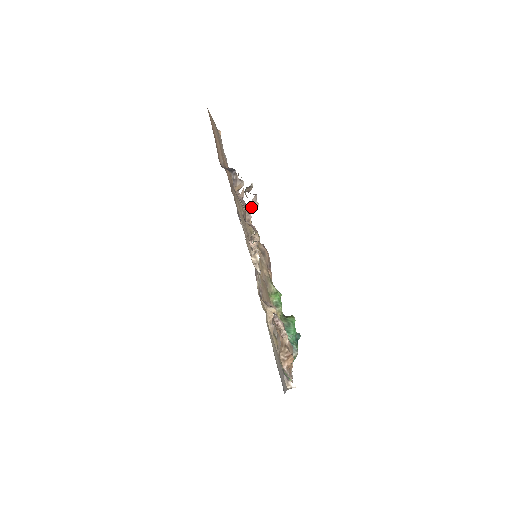
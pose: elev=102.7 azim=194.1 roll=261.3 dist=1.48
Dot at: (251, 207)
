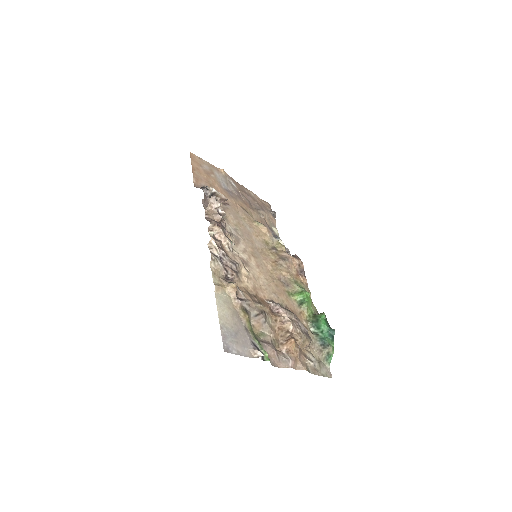
Dot at: (213, 207)
